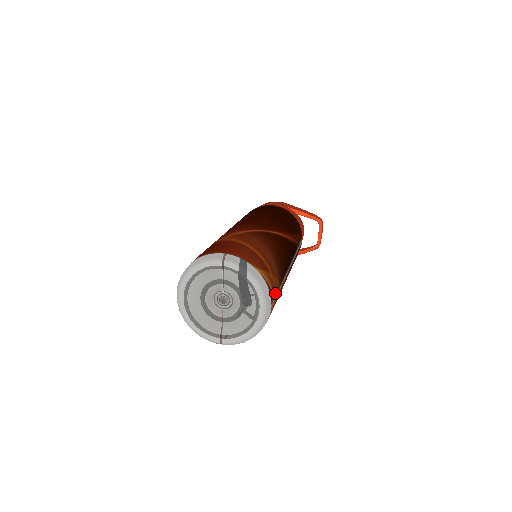
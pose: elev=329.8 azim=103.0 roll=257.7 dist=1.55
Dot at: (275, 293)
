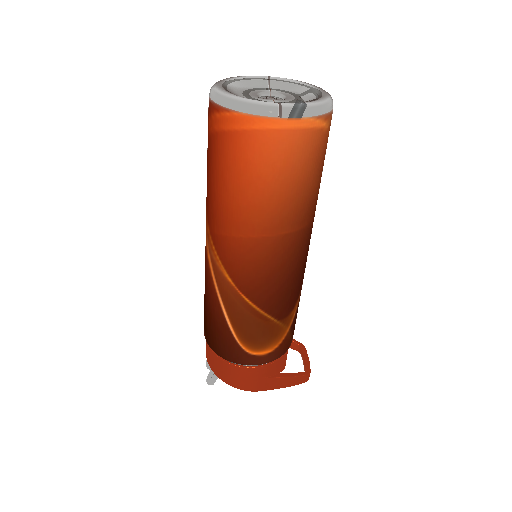
Dot at: occluded
